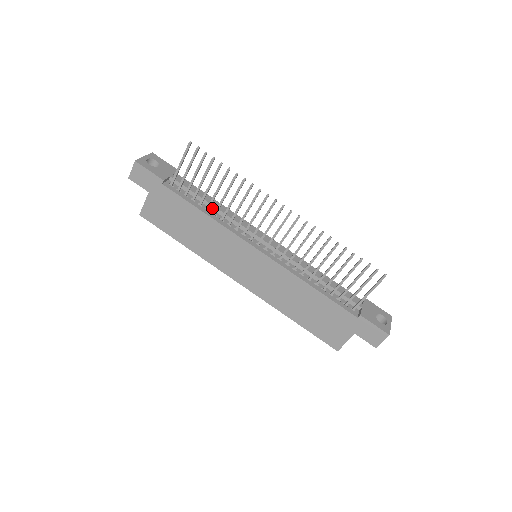
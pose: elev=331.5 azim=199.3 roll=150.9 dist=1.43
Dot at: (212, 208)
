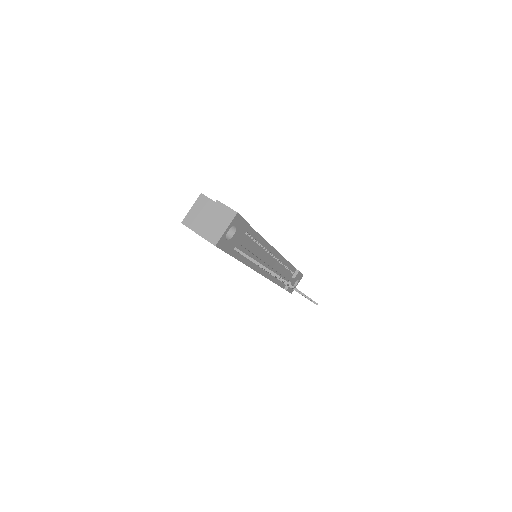
Dot at: (252, 254)
